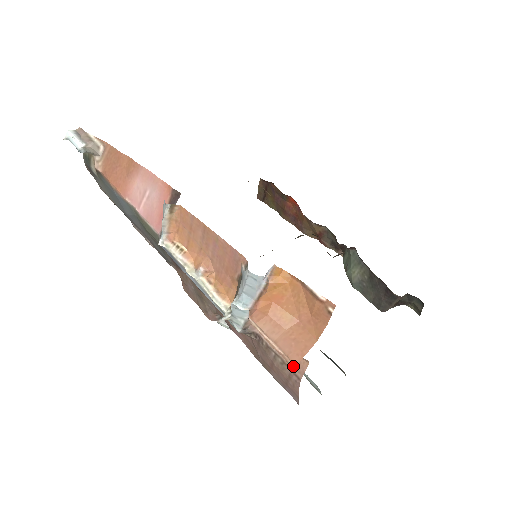
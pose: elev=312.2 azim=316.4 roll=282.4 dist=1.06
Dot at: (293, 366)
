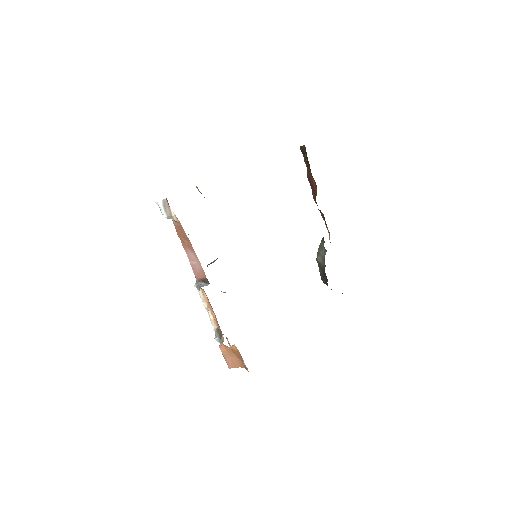
Dot at: occluded
